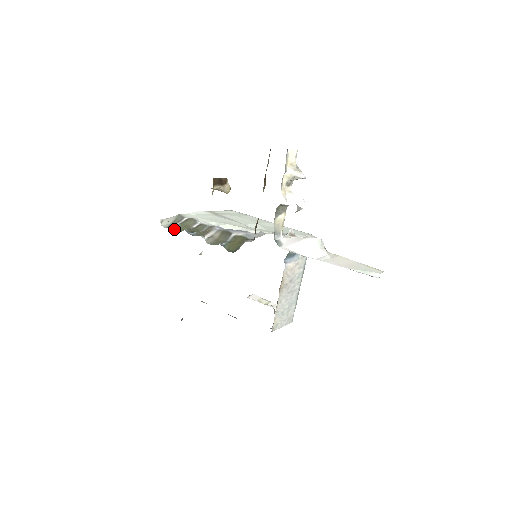
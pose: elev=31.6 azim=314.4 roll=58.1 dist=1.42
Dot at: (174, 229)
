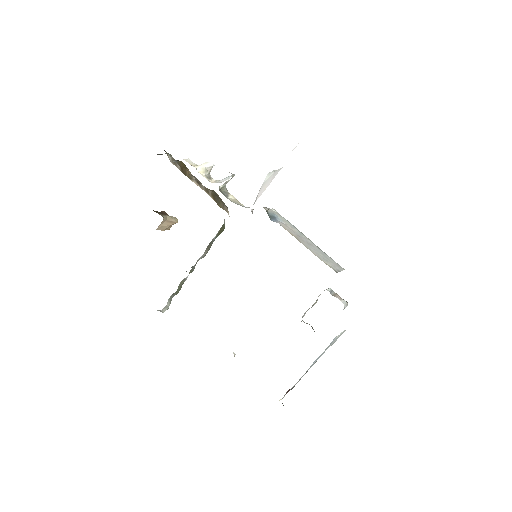
Dot at: occluded
